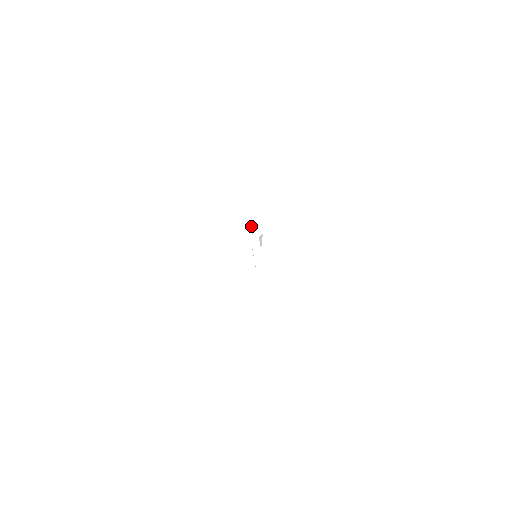
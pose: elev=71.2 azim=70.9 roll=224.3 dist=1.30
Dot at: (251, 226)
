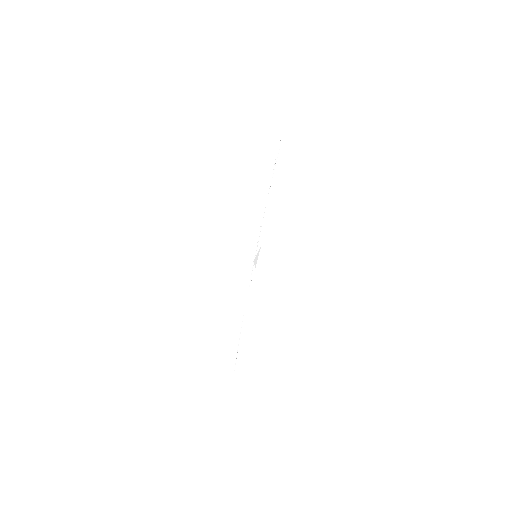
Dot at: occluded
